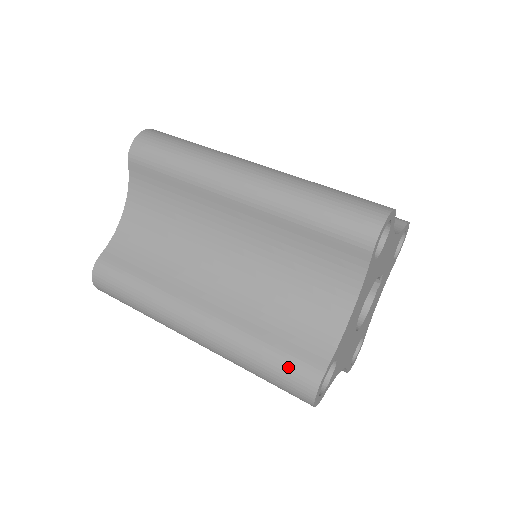
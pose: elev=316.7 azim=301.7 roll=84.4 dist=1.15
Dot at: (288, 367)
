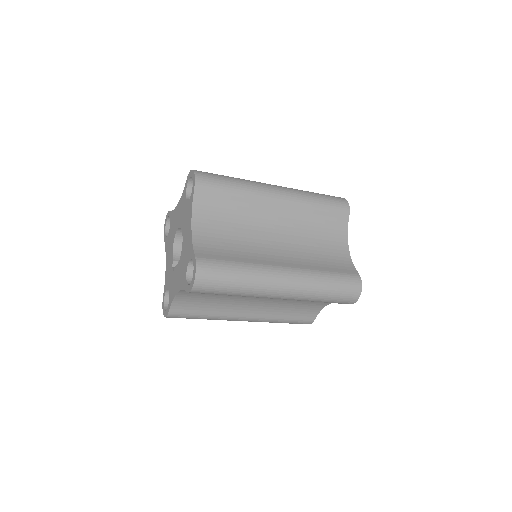
Dot at: occluded
